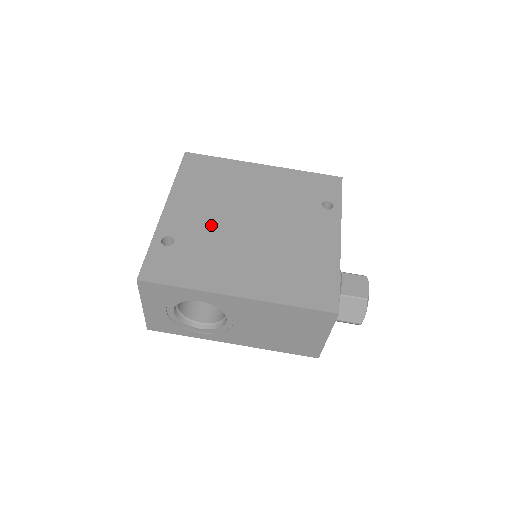
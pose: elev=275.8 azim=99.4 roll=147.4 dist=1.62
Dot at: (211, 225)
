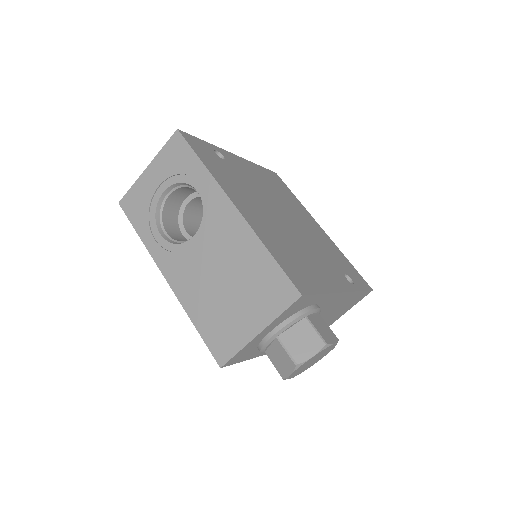
Dot at: (256, 187)
